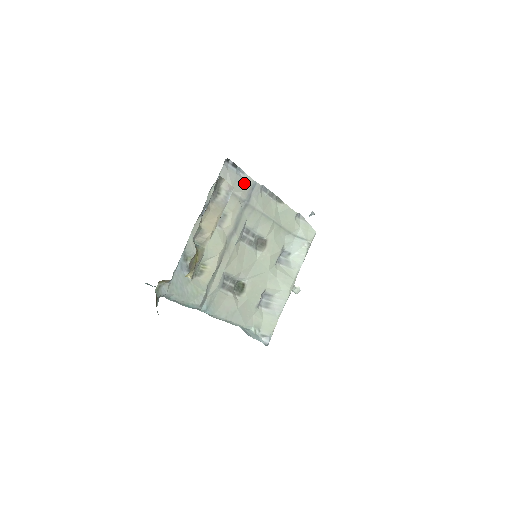
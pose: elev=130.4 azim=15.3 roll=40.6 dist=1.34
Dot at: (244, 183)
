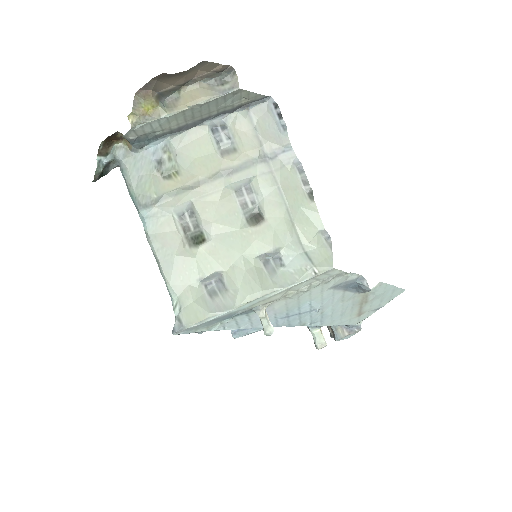
Dot at: (278, 138)
